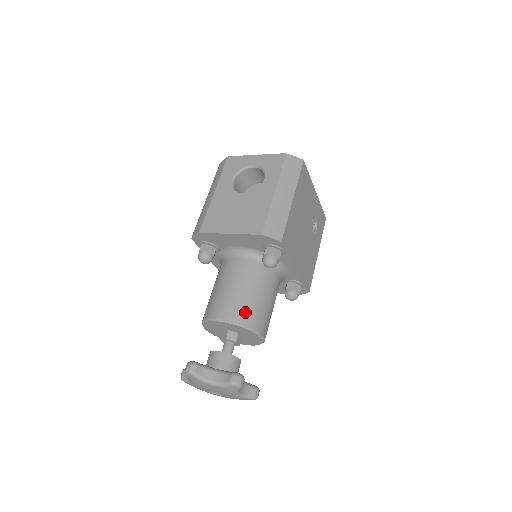
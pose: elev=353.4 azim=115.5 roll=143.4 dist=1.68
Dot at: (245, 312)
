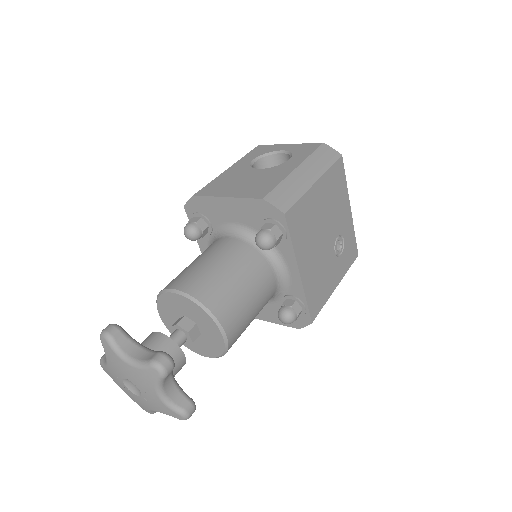
Dot at: (212, 291)
